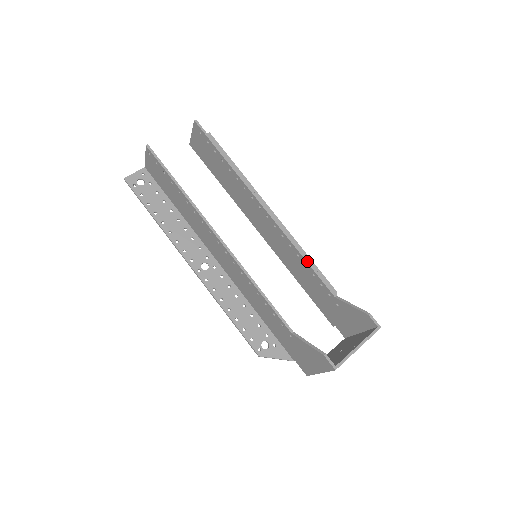
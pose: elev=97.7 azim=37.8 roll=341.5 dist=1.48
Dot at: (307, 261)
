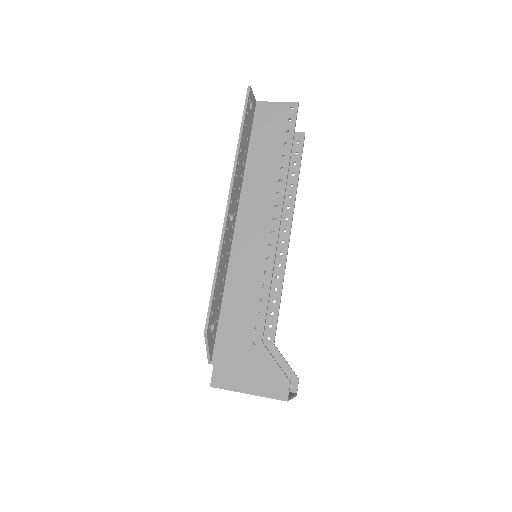
Dot at: occluded
